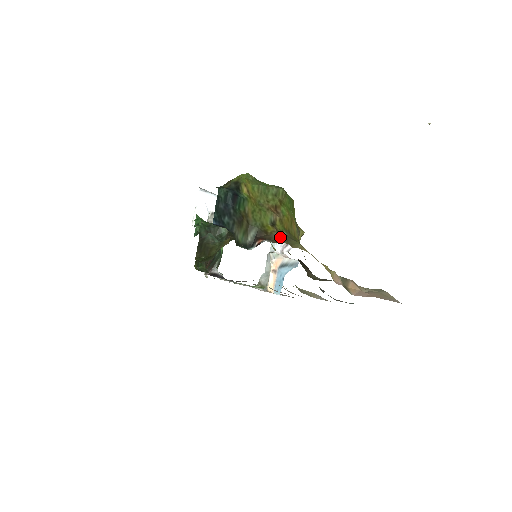
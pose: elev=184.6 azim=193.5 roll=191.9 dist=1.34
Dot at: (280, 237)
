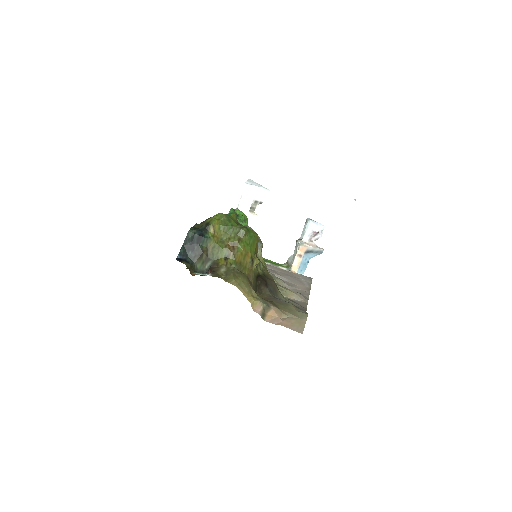
Dot at: (224, 271)
